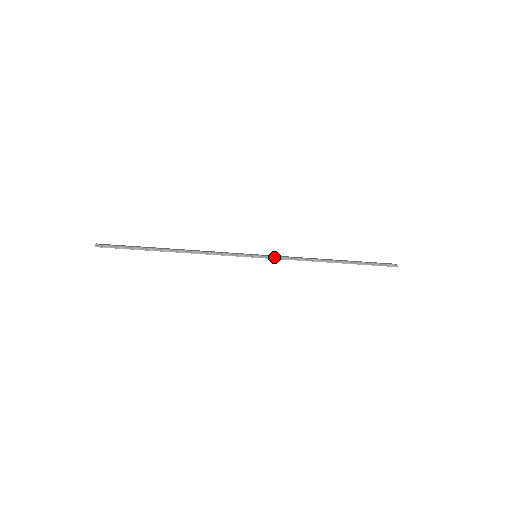
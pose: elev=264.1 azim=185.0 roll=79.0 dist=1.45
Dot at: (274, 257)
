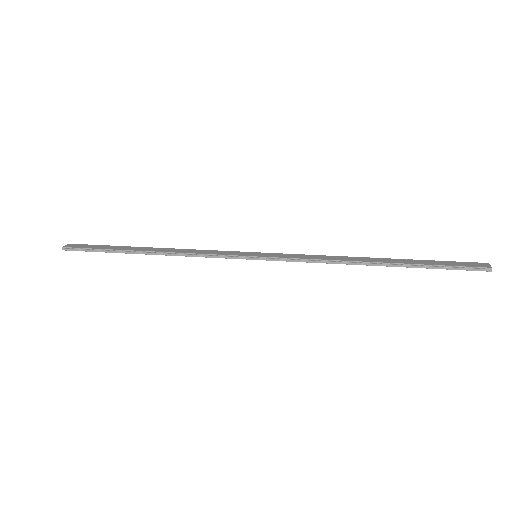
Dot at: (280, 258)
